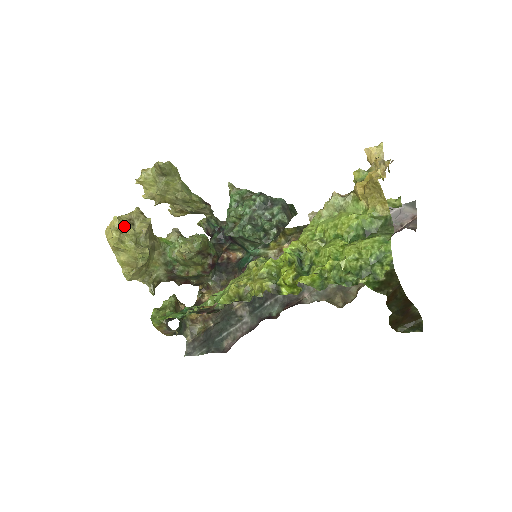
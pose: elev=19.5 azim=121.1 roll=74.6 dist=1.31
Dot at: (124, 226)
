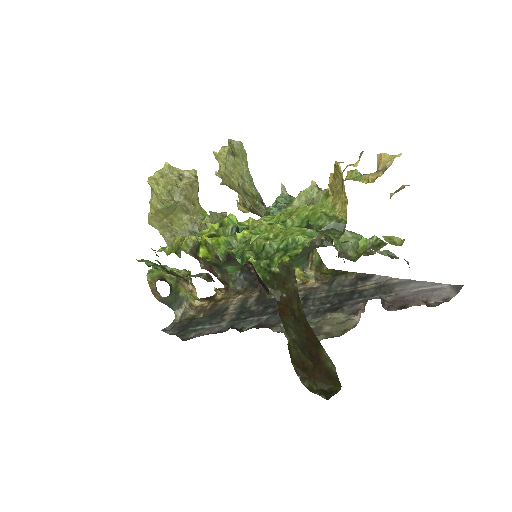
Dot at: (170, 175)
